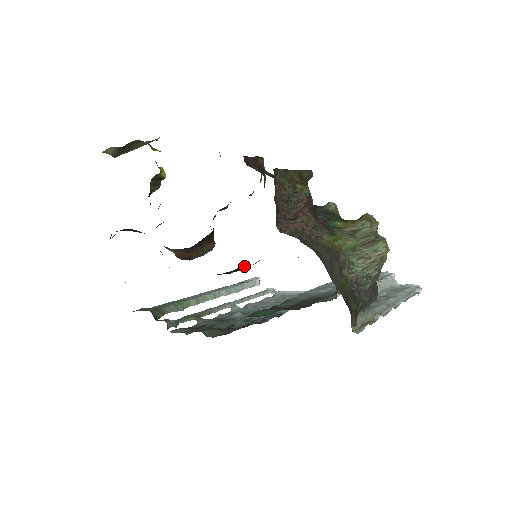
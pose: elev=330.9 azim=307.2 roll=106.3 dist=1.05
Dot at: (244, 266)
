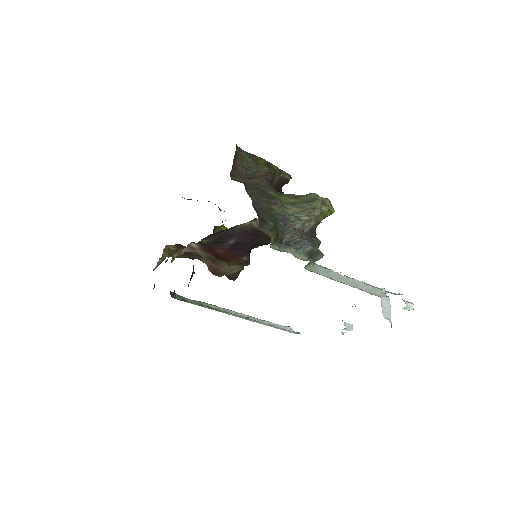
Dot at: (242, 257)
